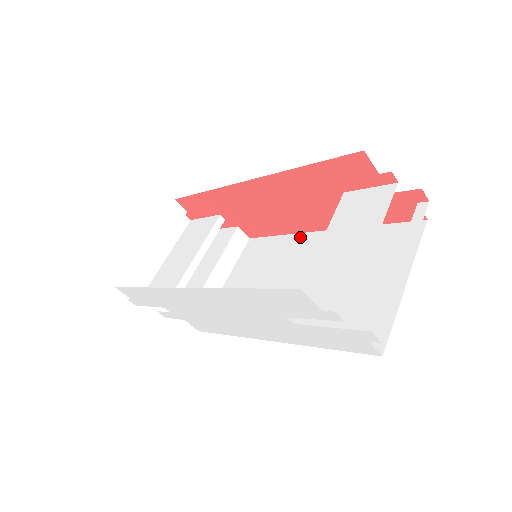
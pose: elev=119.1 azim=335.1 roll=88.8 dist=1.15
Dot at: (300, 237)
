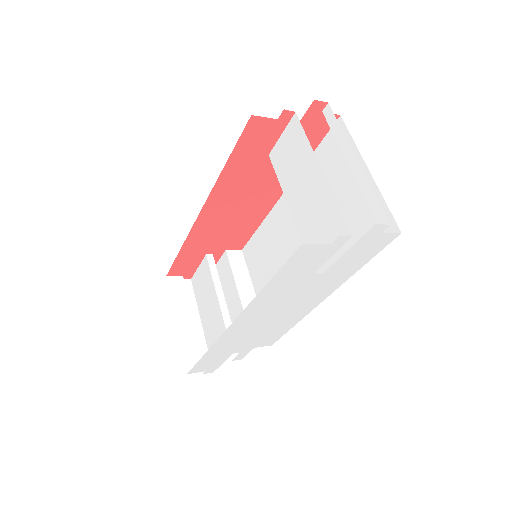
Dot at: (273, 214)
